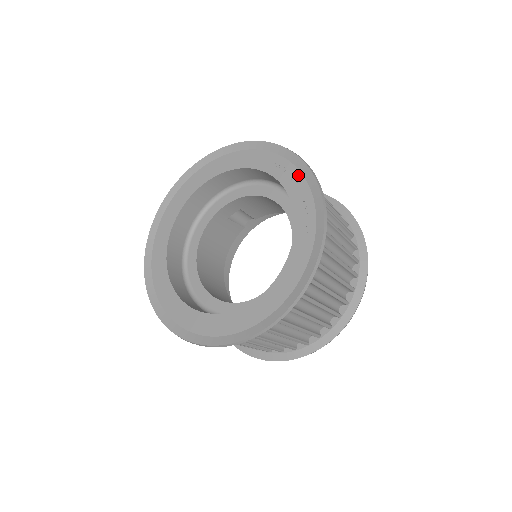
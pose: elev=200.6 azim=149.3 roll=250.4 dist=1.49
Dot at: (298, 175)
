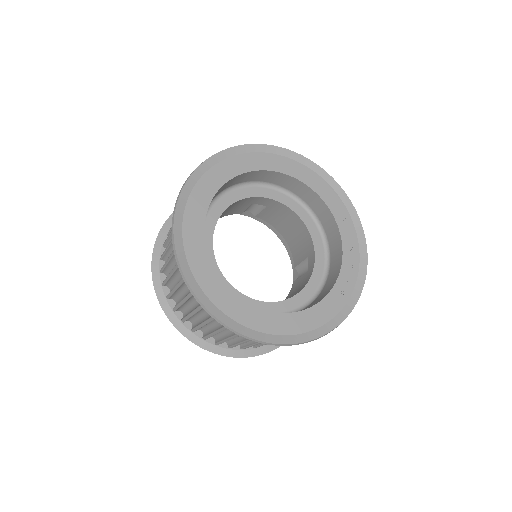
Dot at: (356, 245)
